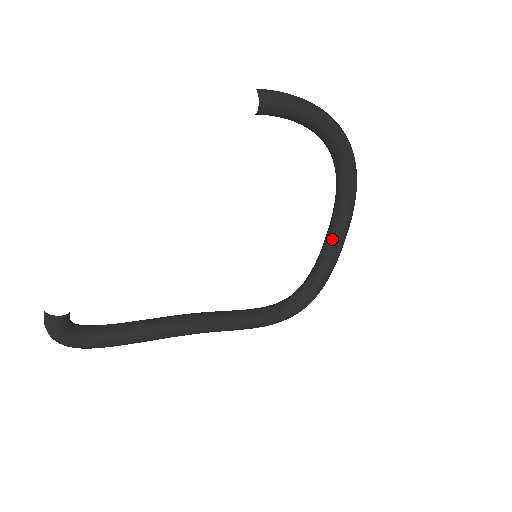
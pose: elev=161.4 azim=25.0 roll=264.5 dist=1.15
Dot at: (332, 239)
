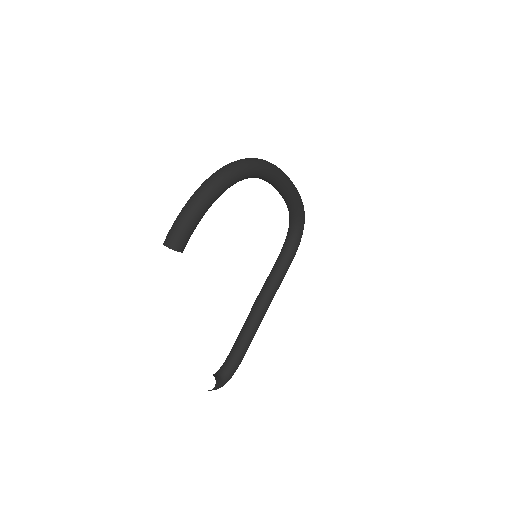
Dot at: (284, 193)
